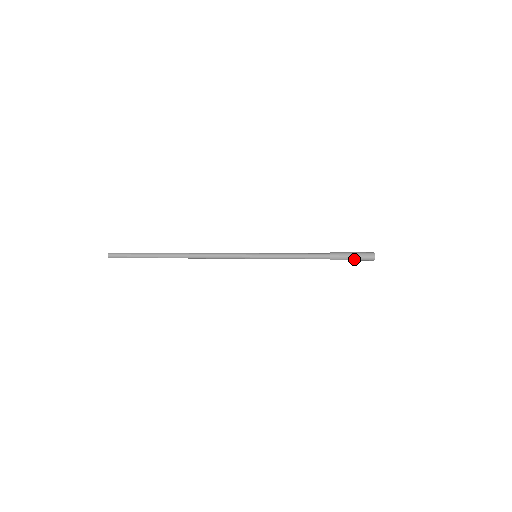
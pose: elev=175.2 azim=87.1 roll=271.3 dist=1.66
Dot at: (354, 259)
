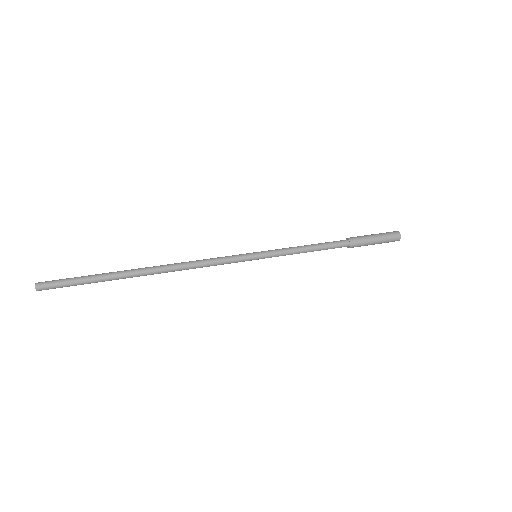
Dot at: (377, 243)
